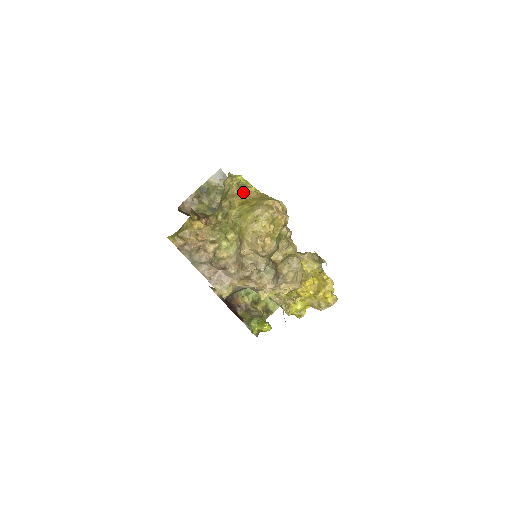
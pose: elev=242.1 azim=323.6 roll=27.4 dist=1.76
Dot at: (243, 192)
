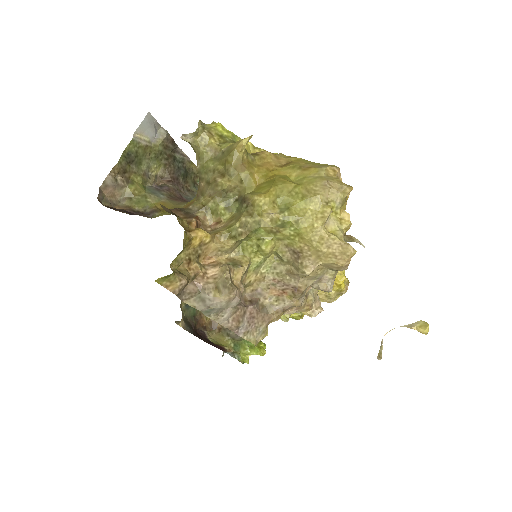
Dot at: (253, 157)
